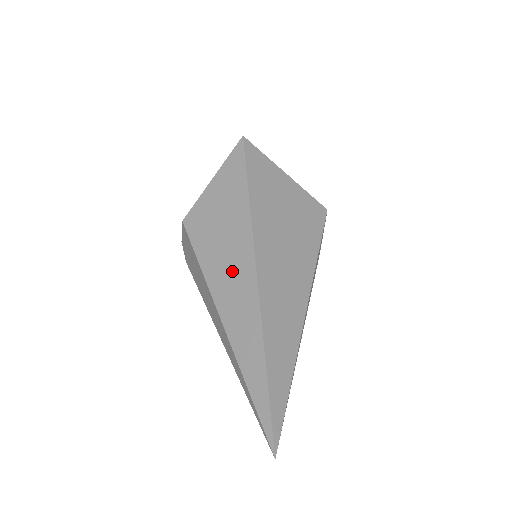
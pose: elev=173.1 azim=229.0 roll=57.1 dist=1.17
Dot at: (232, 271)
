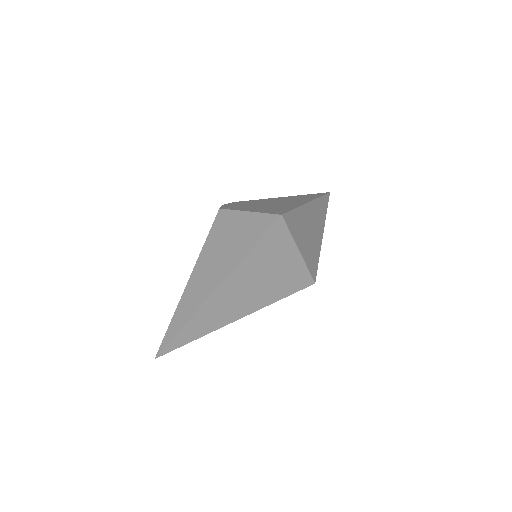
Dot at: (208, 274)
